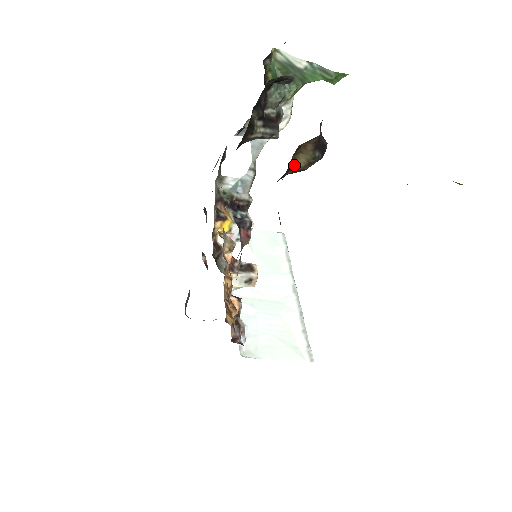
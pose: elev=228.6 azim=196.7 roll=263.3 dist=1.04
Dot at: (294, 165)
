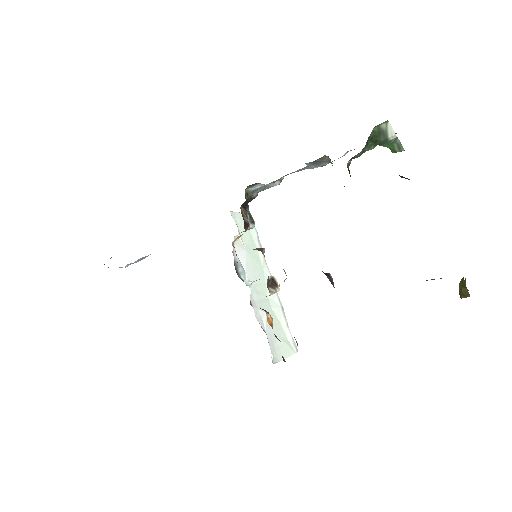
Dot at: occluded
